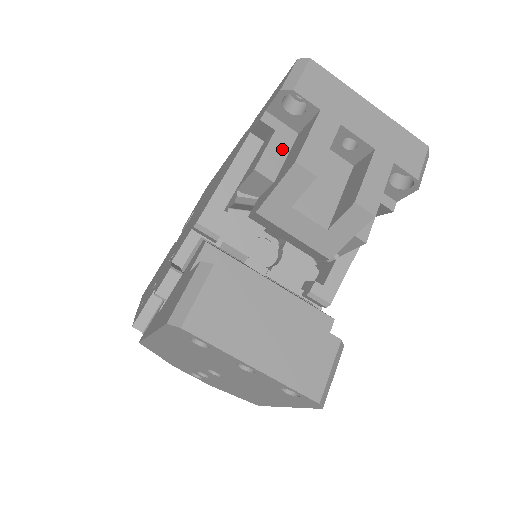
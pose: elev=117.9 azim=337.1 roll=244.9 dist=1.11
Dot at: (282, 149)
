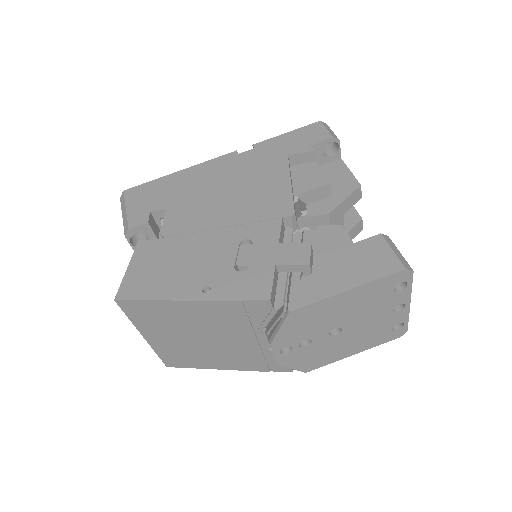
Dot at: occluded
